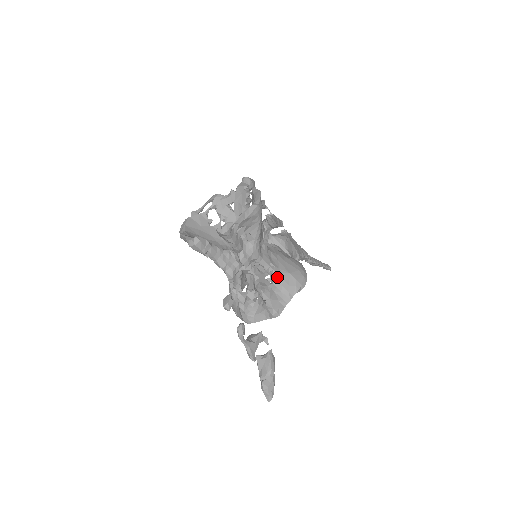
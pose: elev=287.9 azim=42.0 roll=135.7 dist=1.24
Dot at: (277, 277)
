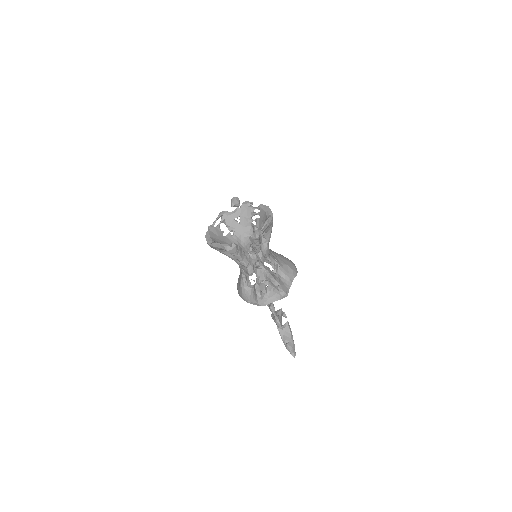
Dot at: (281, 268)
